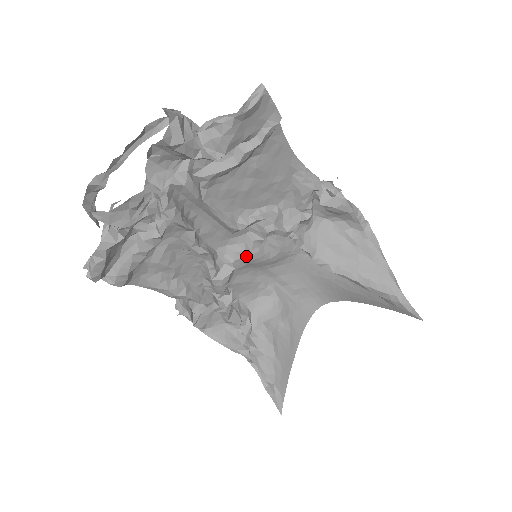
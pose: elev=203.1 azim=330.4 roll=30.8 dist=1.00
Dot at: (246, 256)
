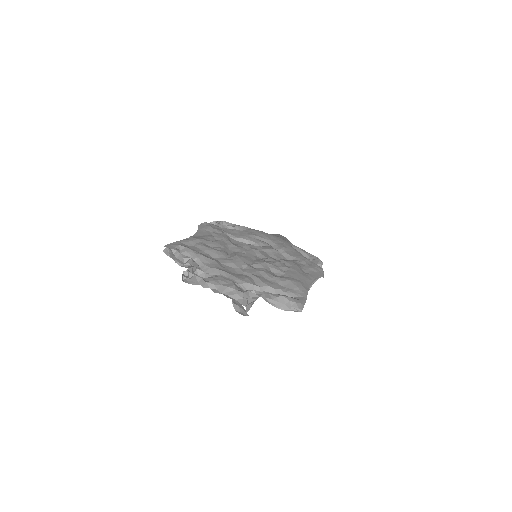
Dot at: occluded
